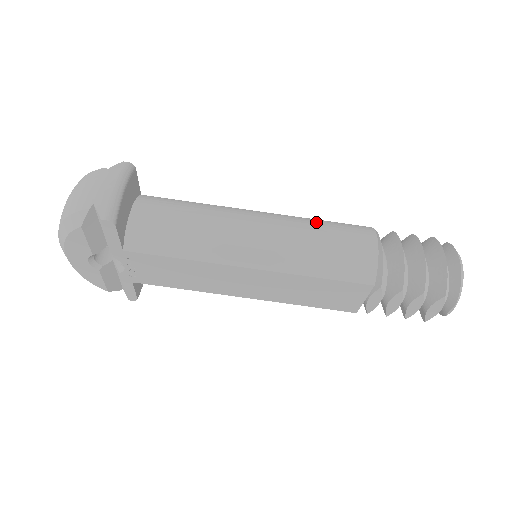
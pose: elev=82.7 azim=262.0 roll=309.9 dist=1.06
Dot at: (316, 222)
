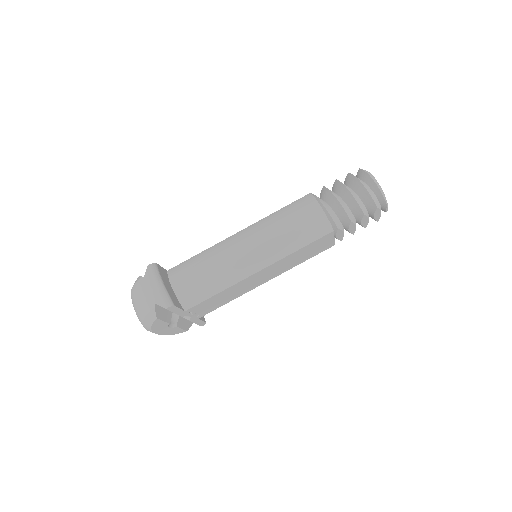
Dot at: (276, 216)
